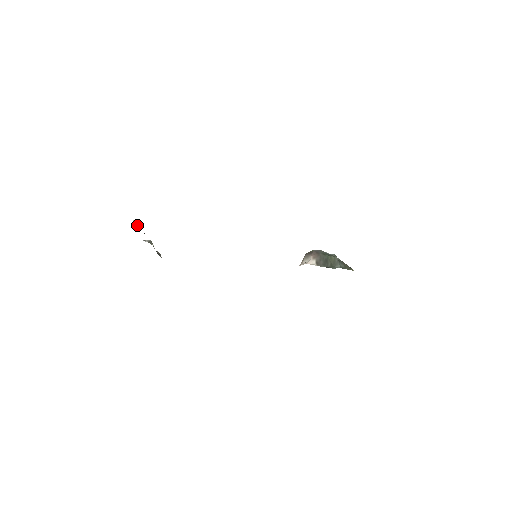
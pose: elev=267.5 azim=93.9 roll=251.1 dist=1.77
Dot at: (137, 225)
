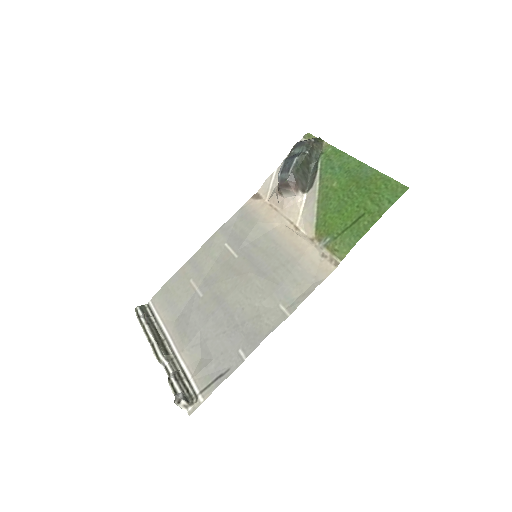
Dot at: (185, 403)
